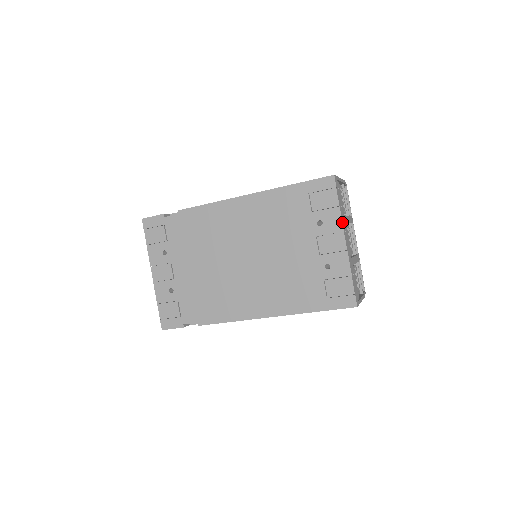
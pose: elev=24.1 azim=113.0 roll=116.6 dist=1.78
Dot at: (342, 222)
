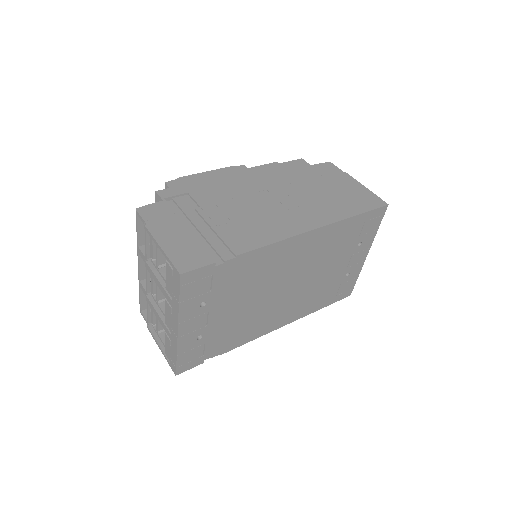
Dot at: occluded
